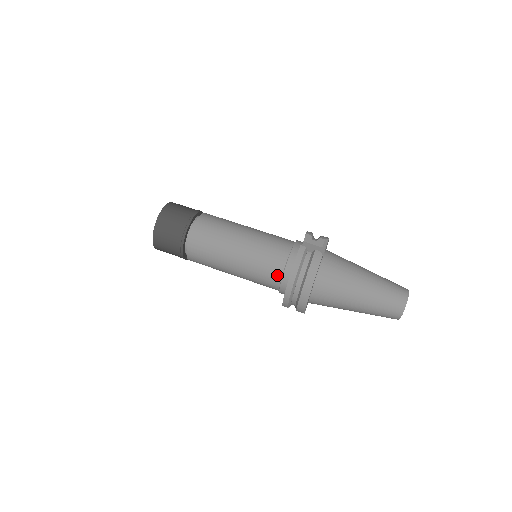
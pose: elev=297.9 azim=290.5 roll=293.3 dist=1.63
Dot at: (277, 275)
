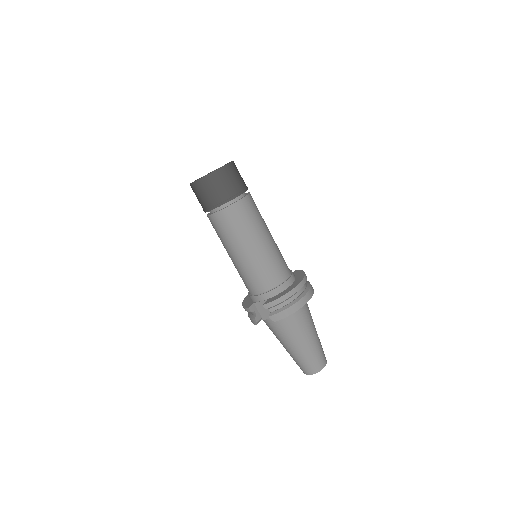
Dot at: occluded
